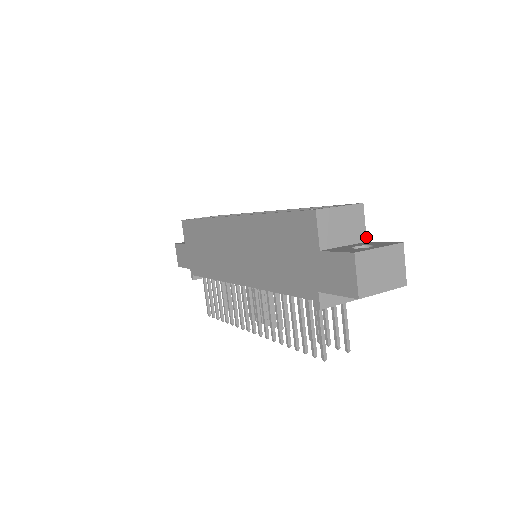
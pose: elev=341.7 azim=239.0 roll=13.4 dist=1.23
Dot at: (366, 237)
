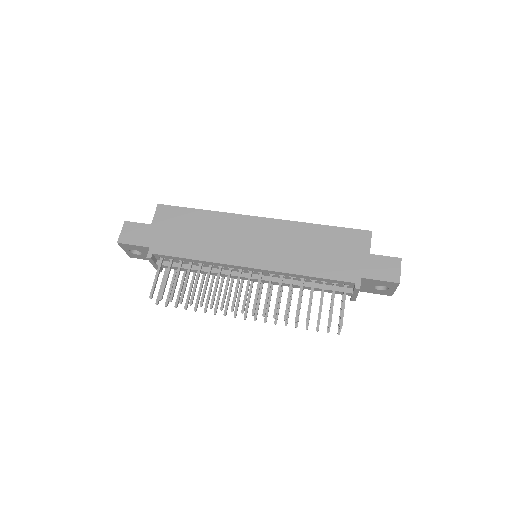
Dot at: occluded
